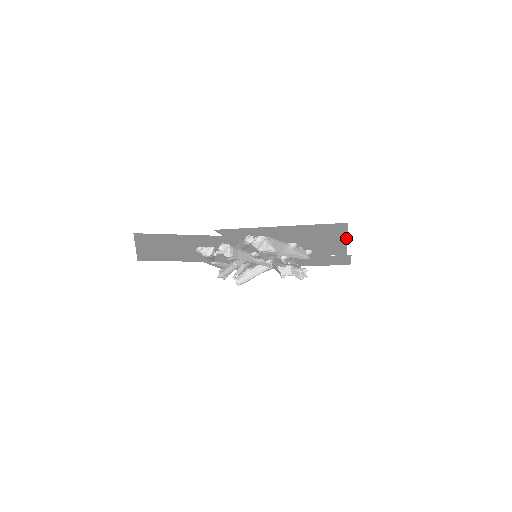
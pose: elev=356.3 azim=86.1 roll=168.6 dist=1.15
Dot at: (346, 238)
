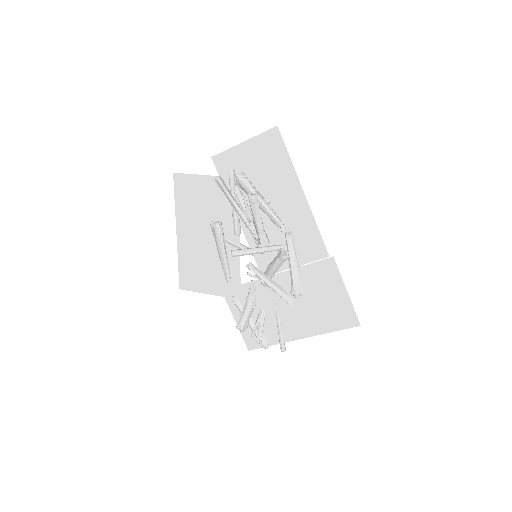
Dot at: (297, 178)
